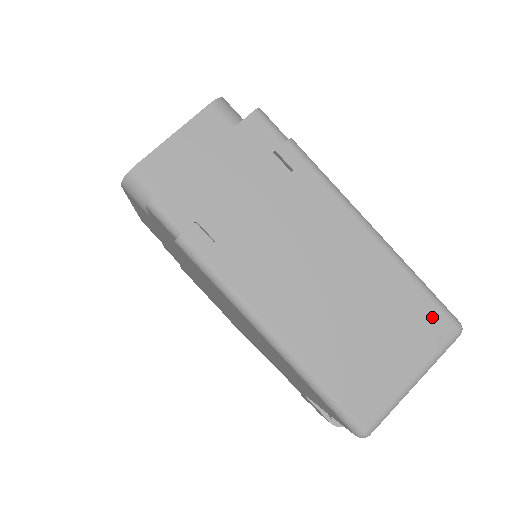
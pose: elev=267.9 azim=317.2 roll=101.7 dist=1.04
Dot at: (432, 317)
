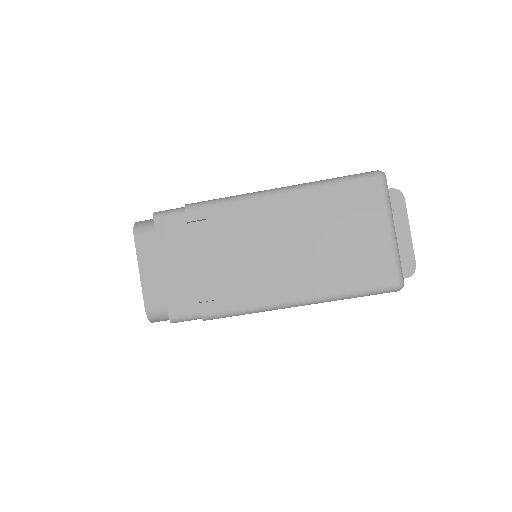
Dot at: (359, 190)
